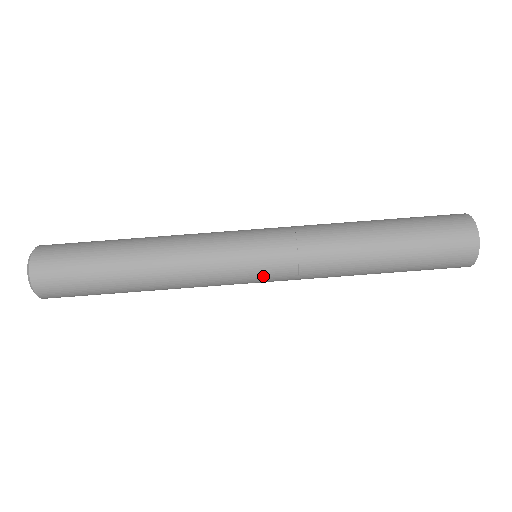
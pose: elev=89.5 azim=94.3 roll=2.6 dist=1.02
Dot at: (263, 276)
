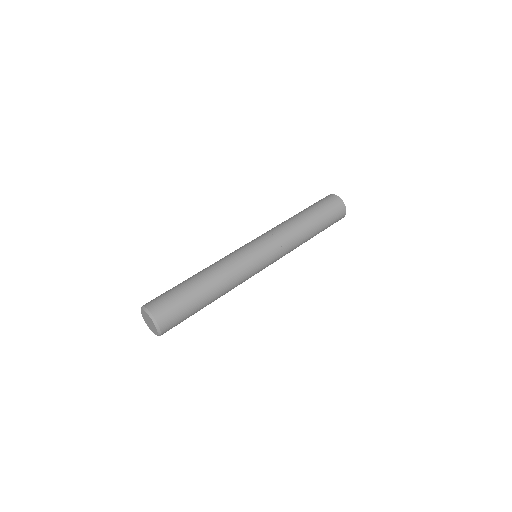
Dot at: (266, 253)
